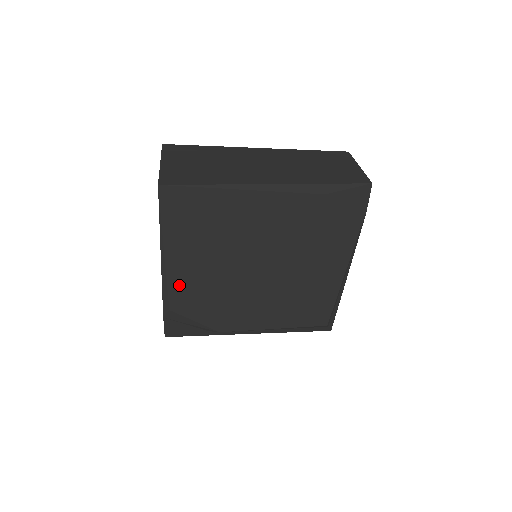
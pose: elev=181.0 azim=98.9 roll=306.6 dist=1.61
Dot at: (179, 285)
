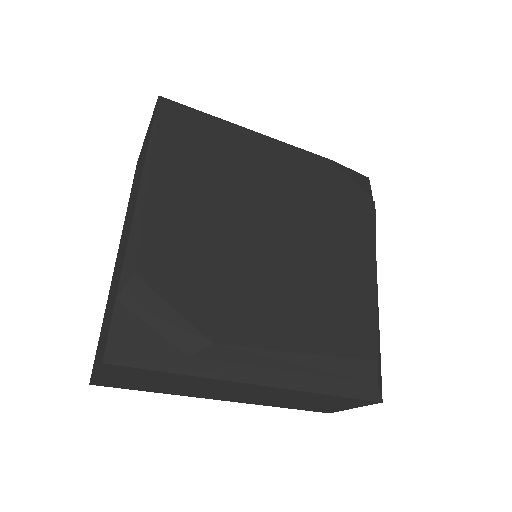
Dot at: (159, 230)
